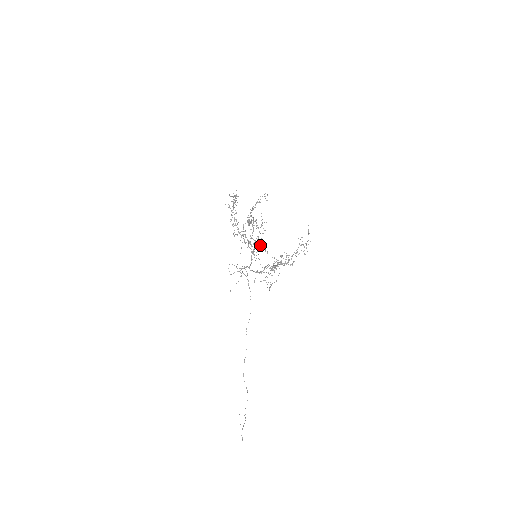
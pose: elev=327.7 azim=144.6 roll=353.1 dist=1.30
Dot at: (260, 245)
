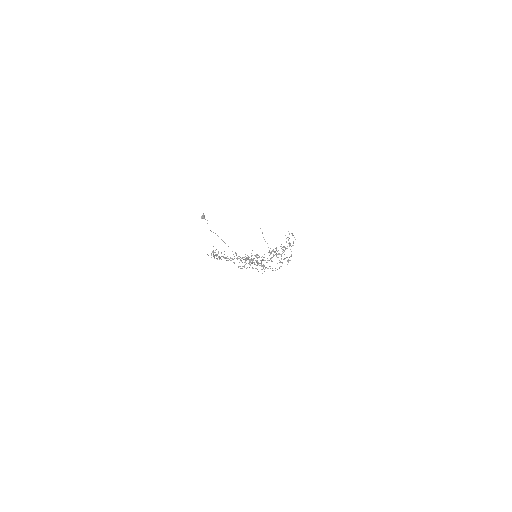
Dot at: occluded
